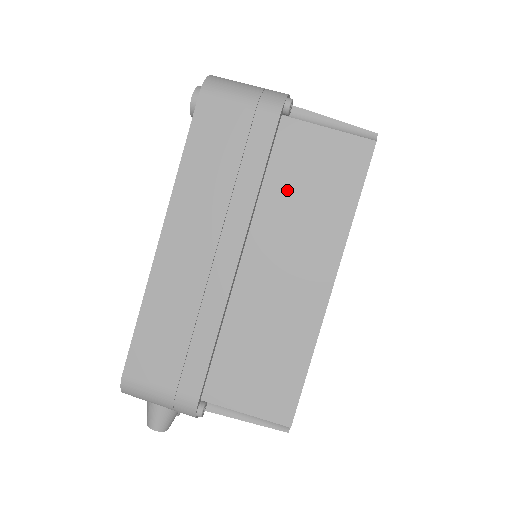
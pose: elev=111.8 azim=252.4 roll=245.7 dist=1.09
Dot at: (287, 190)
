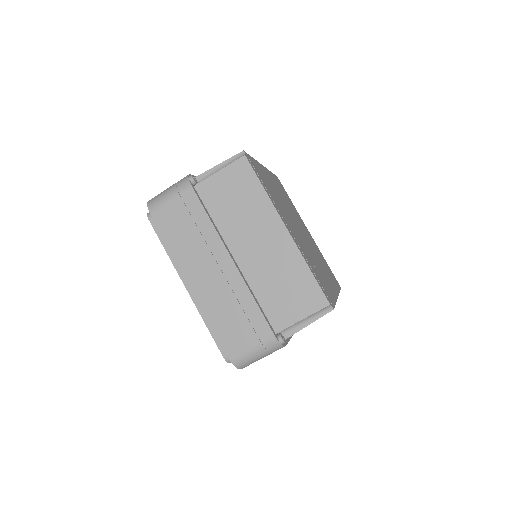
Dot at: occluded
